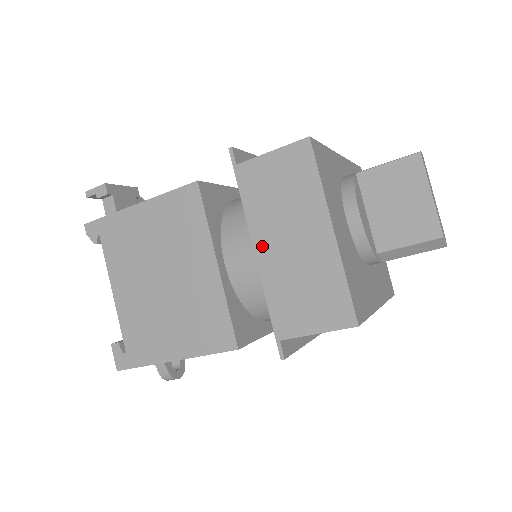
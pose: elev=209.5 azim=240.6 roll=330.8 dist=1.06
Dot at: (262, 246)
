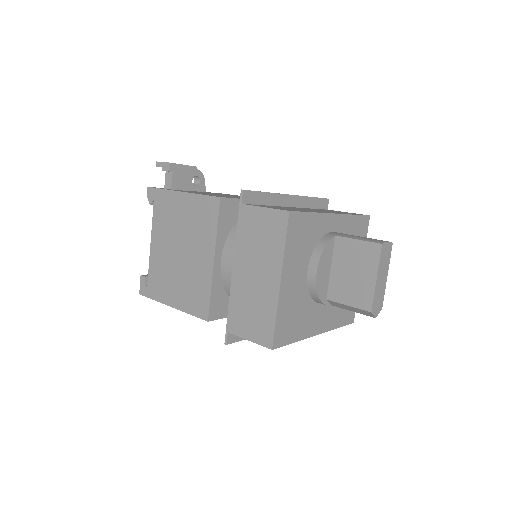
Dot at: (238, 267)
